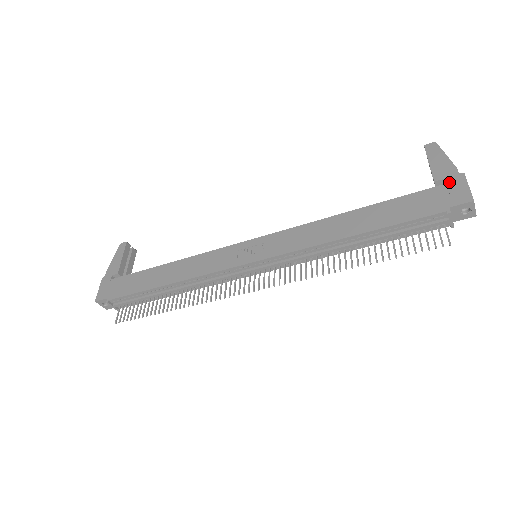
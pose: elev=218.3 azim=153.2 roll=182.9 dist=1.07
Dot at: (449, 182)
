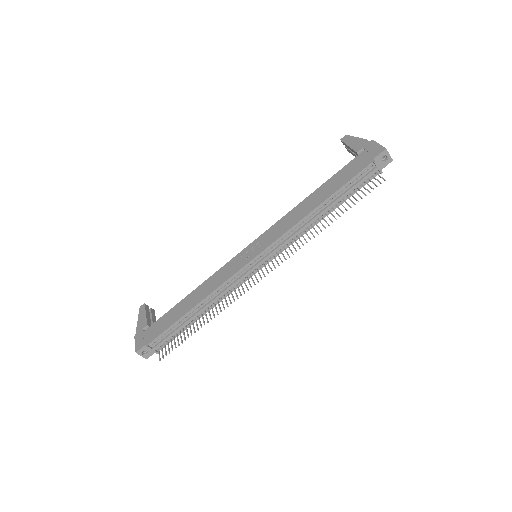
Dot at: (366, 148)
